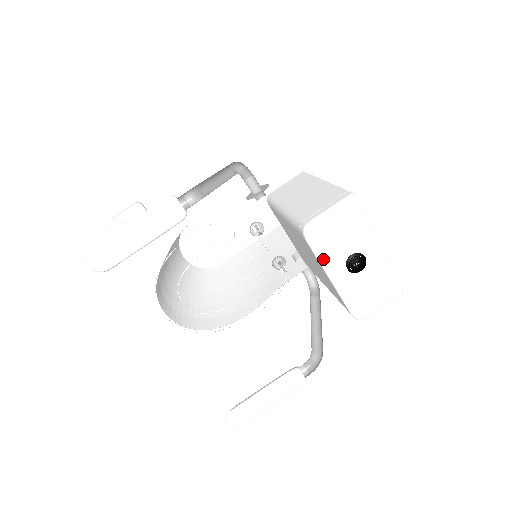
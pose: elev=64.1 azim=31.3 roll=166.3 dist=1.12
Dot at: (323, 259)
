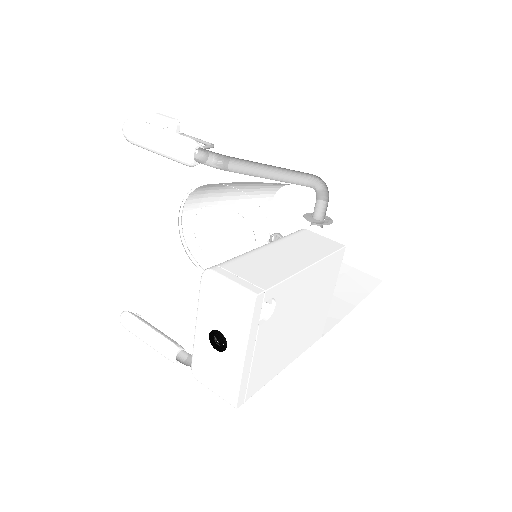
Dot at: (200, 306)
